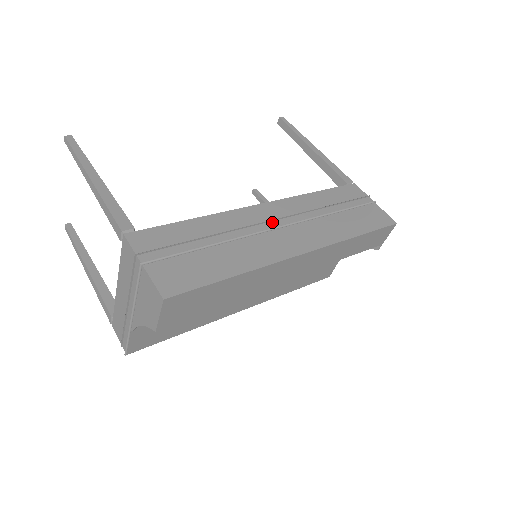
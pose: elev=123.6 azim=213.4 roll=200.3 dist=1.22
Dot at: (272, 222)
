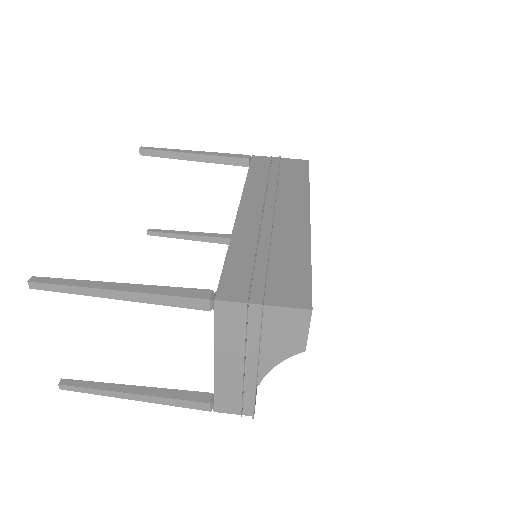
Dot at: (264, 213)
